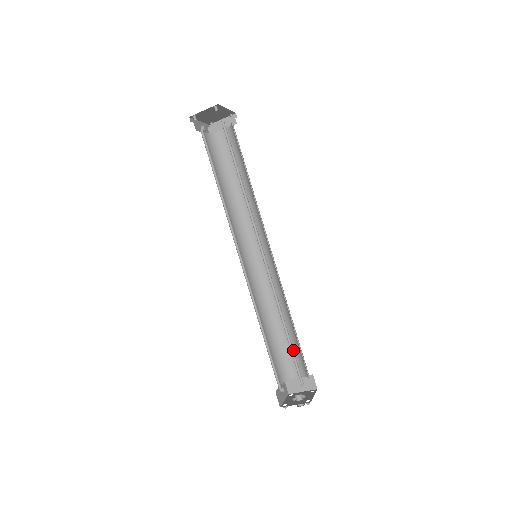
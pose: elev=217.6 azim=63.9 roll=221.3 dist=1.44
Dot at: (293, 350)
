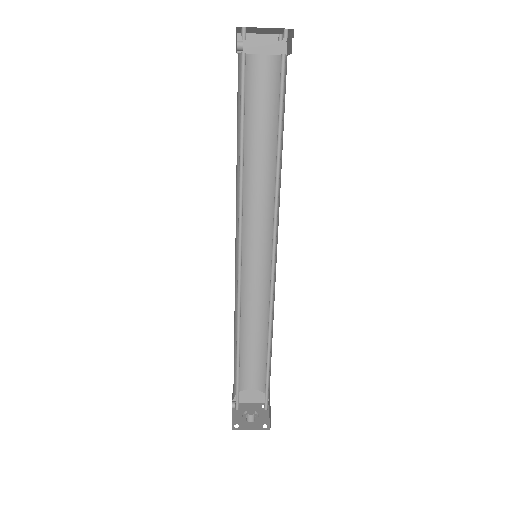
Dot at: (268, 375)
